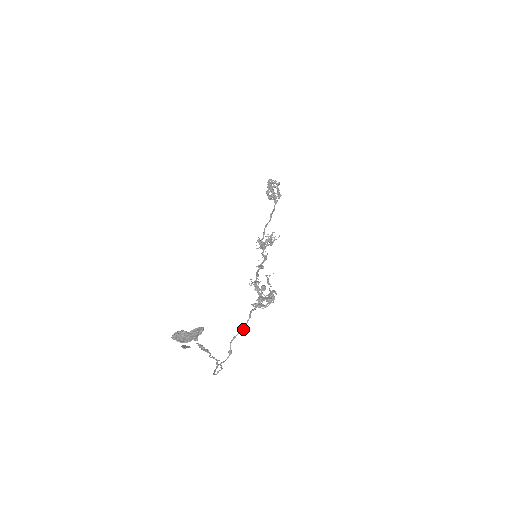
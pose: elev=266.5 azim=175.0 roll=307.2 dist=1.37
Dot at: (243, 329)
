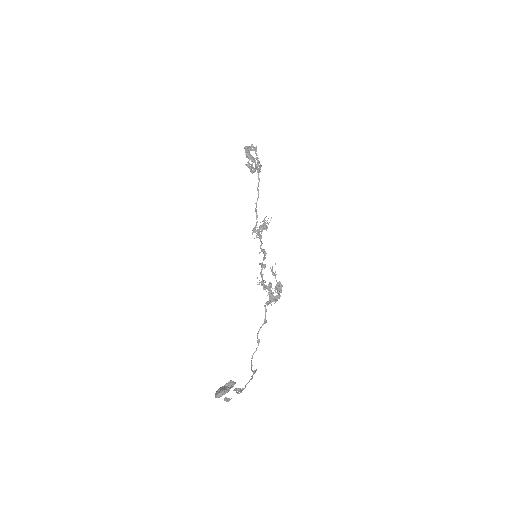
Dot at: (263, 323)
